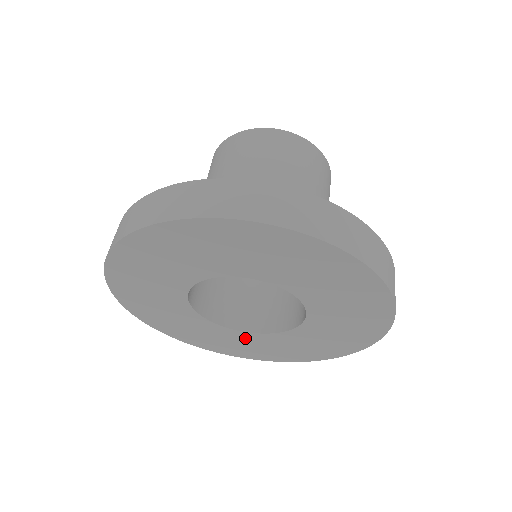
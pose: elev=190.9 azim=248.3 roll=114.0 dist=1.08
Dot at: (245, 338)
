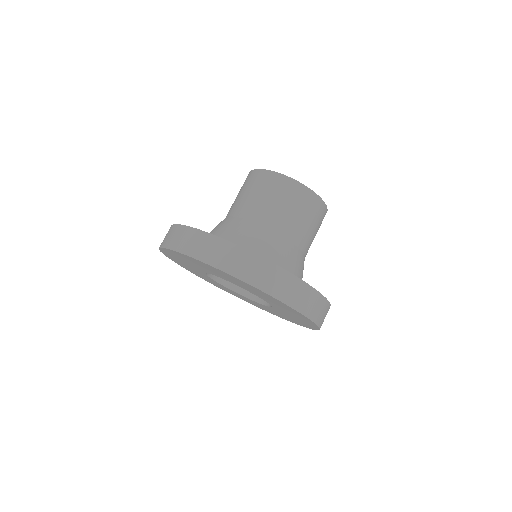
Dot at: (261, 305)
